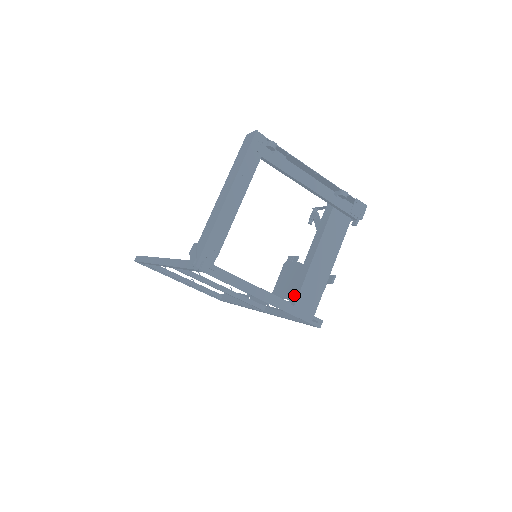
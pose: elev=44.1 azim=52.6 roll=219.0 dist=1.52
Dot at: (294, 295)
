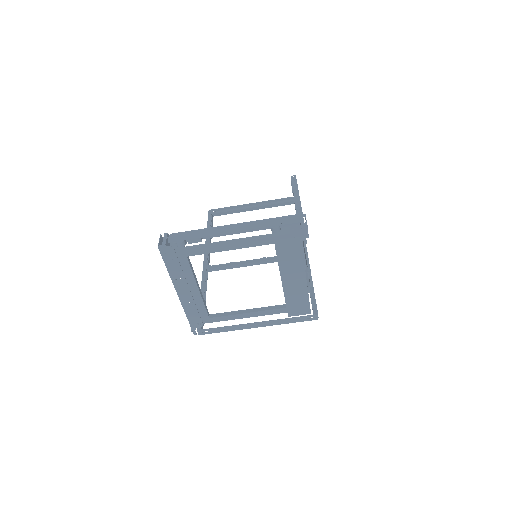
Dot at: occluded
